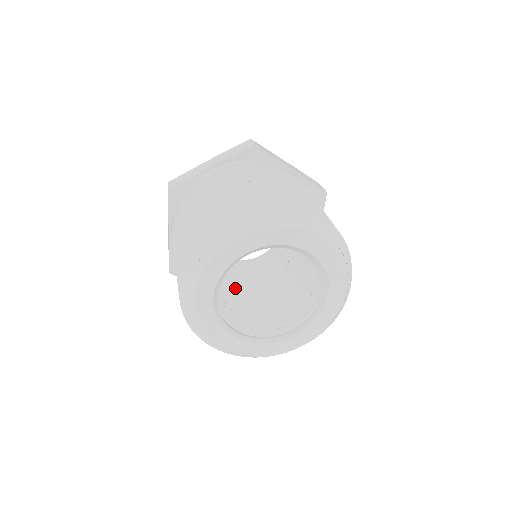
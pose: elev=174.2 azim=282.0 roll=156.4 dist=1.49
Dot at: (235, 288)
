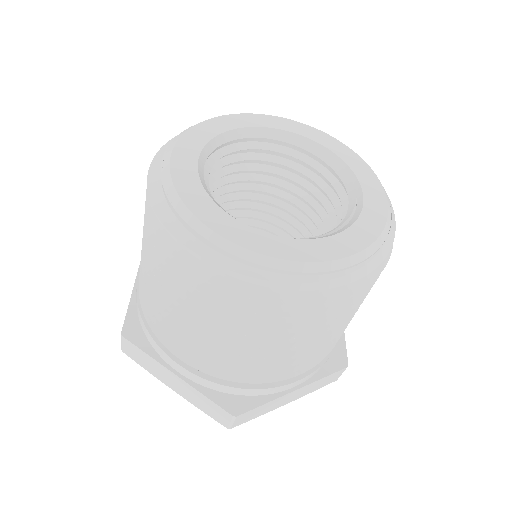
Dot at: occluded
